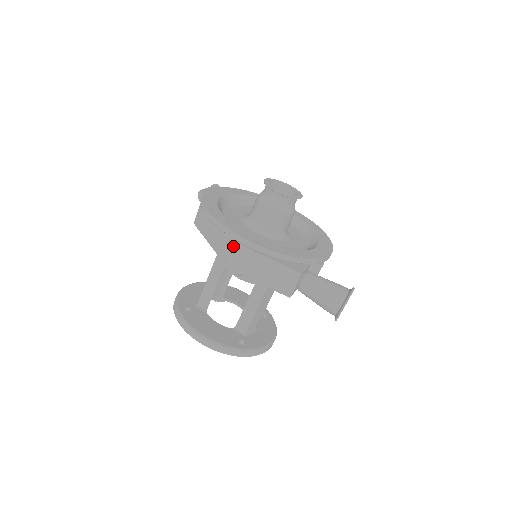
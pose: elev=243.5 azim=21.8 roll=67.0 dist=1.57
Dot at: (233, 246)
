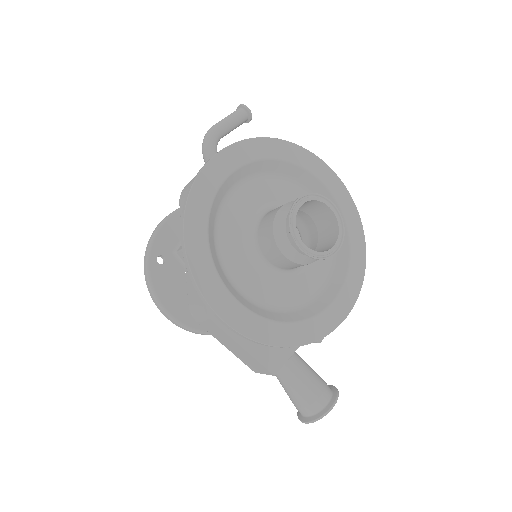
Dot at: (199, 306)
